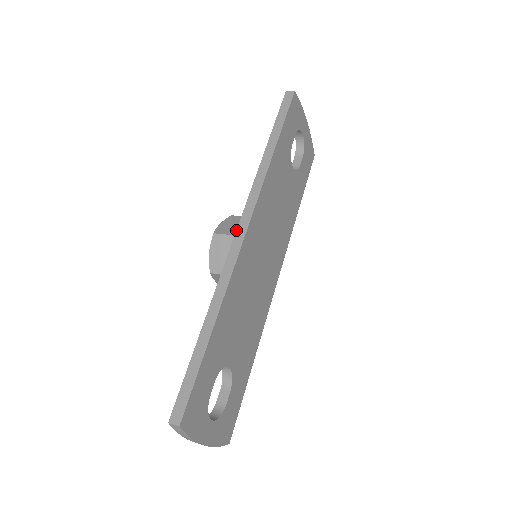
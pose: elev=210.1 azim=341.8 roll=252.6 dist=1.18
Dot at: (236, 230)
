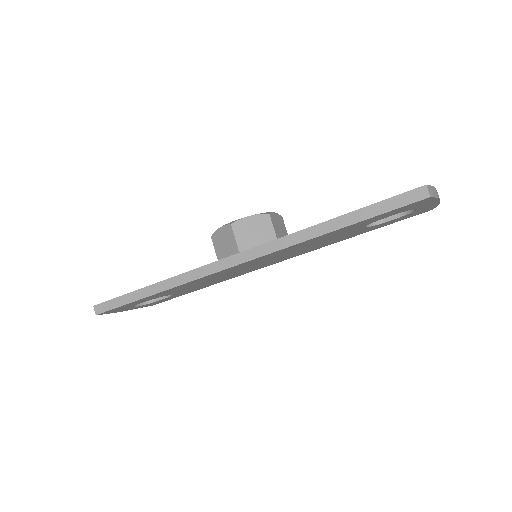
Dot at: (232, 255)
